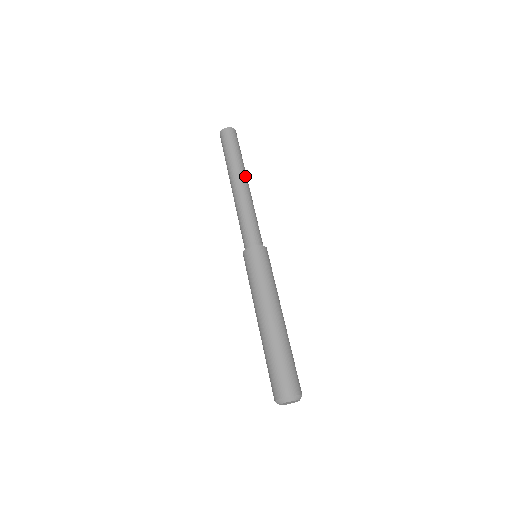
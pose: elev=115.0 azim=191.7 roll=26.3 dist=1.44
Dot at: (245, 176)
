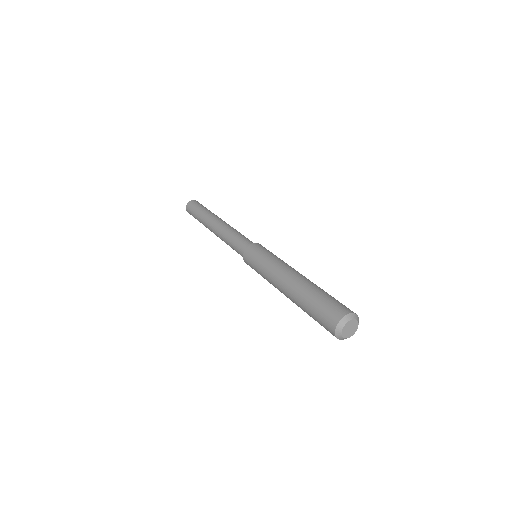
Dot at: occluded
